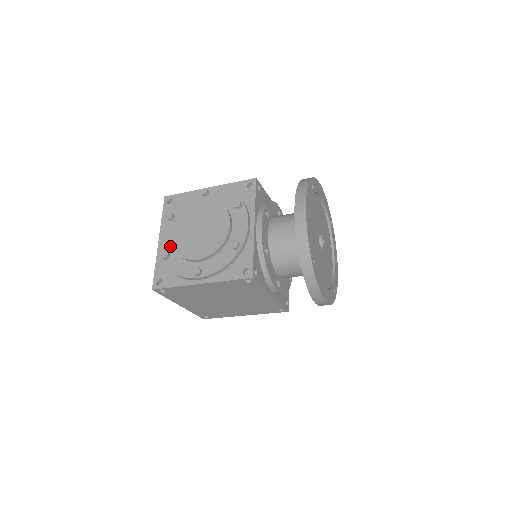
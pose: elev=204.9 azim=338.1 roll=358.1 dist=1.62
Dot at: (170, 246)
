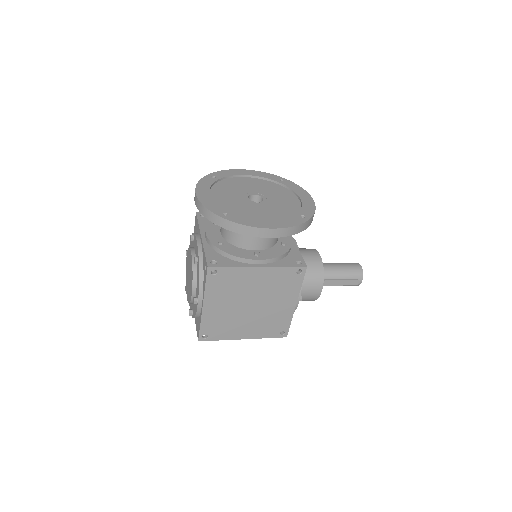
Dot at: (191, 304)
